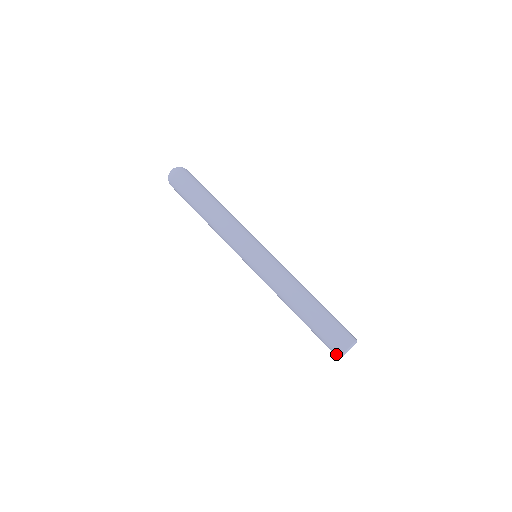
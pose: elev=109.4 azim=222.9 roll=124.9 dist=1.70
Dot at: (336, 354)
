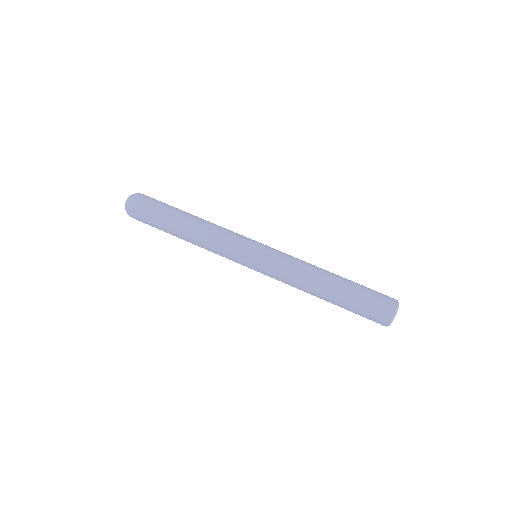
Dot at: (389, 313)
